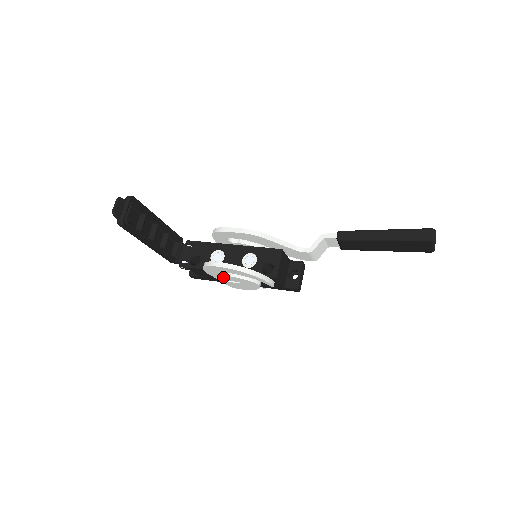
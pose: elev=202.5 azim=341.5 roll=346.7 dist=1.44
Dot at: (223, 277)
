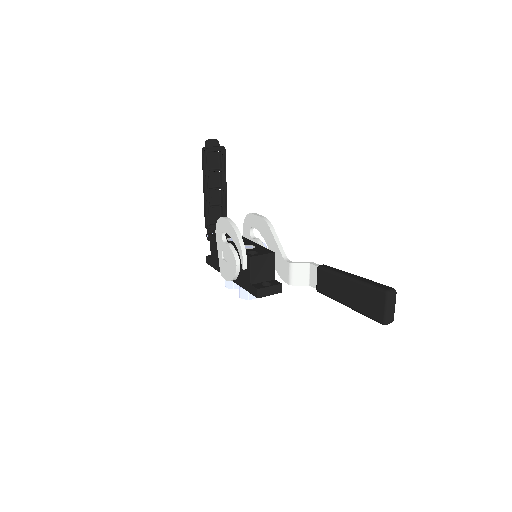
Dot at: (222, 246)
